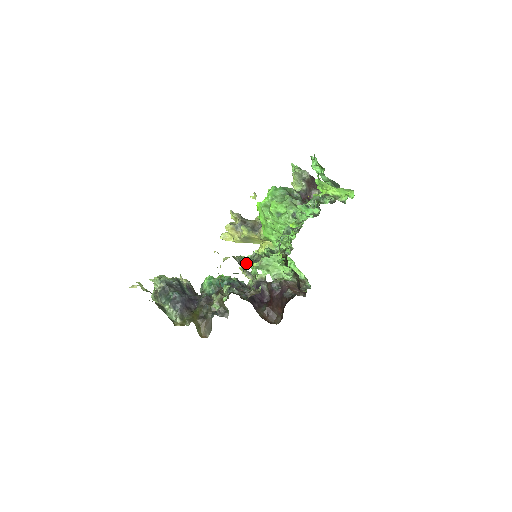
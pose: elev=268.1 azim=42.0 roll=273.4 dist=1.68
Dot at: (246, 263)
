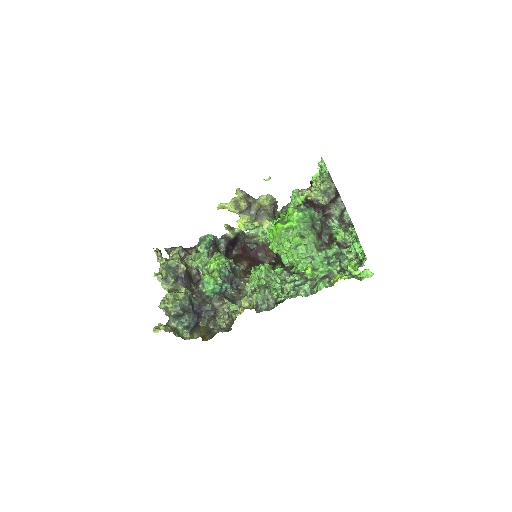
Dot at: (259, 301)
